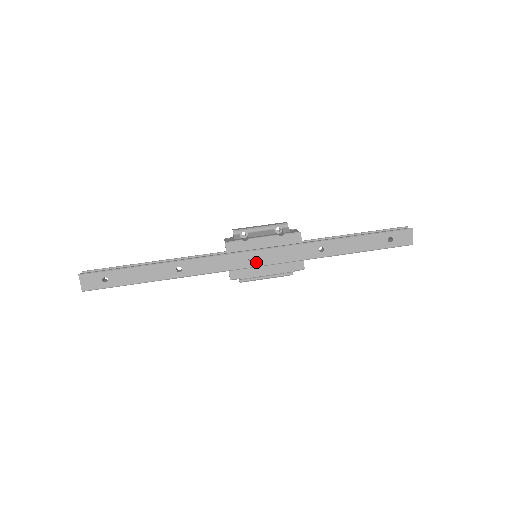
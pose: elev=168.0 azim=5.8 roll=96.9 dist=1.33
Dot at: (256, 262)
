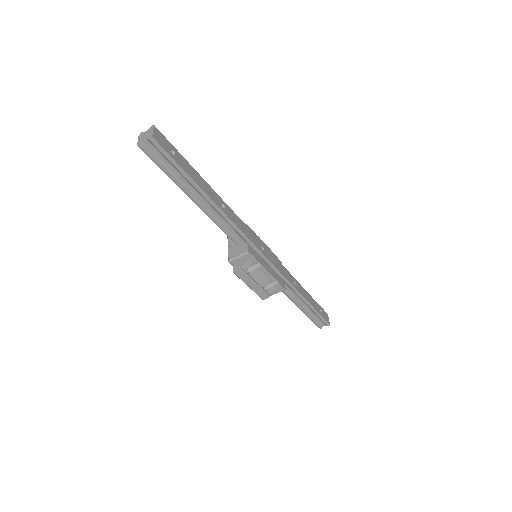
Dot at: (265, 253)
